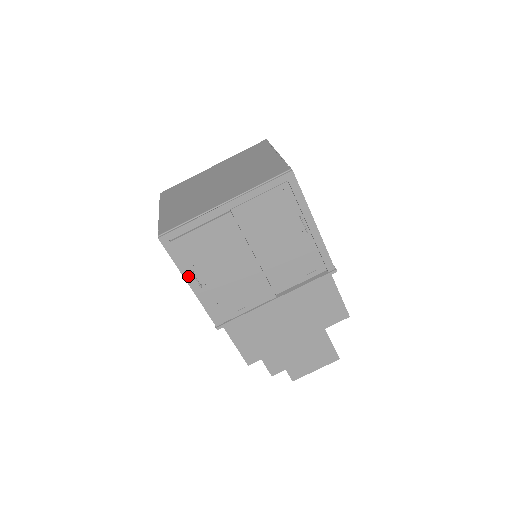
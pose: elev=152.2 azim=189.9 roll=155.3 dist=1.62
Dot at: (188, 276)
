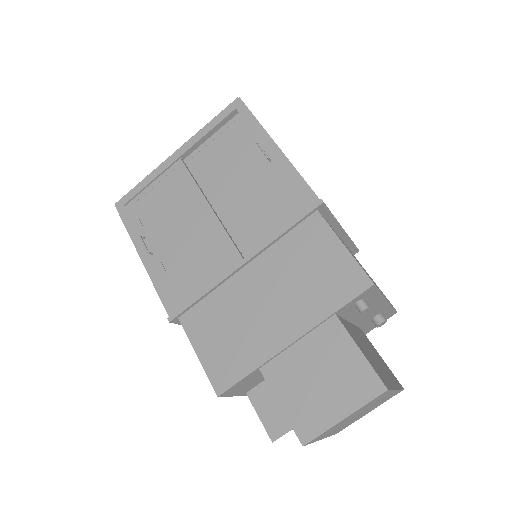
Dot at: (140, 245)
